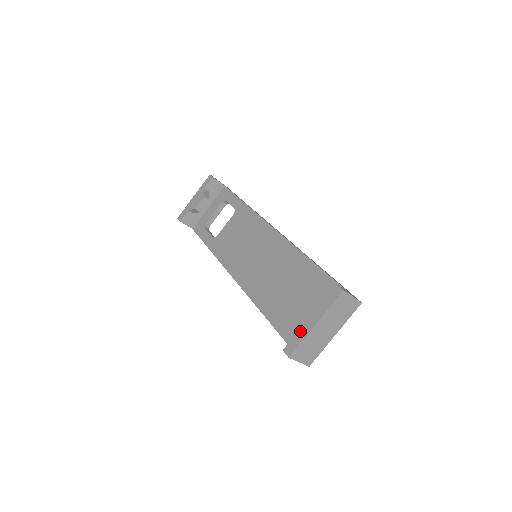
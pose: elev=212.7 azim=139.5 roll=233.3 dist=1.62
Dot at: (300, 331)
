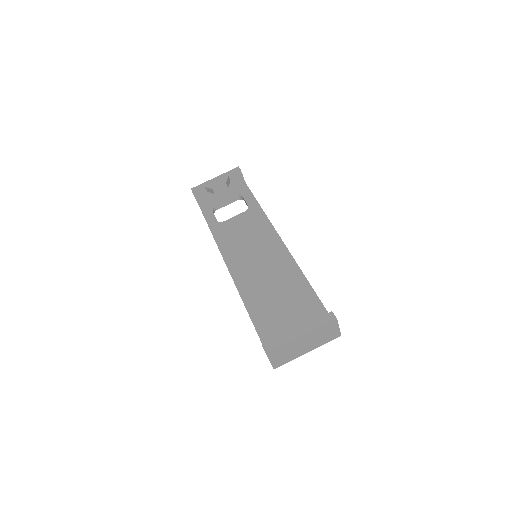
Dot at: (285, 336)
